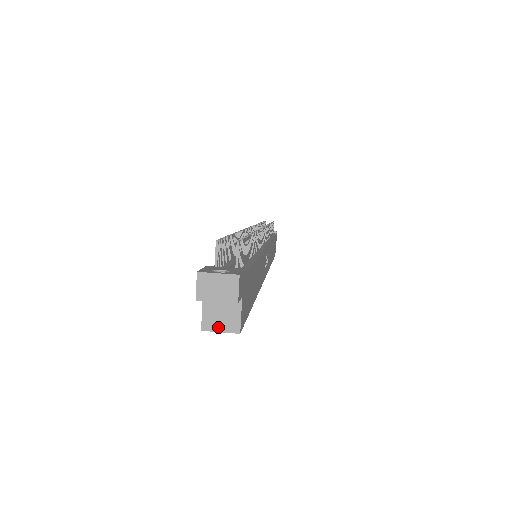
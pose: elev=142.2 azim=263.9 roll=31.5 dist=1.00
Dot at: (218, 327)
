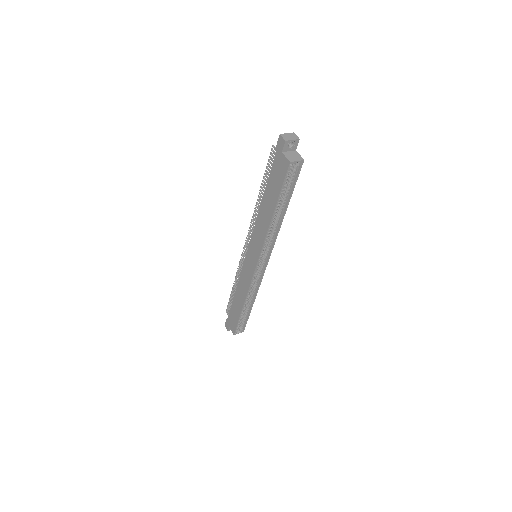
Dot at: (295, 160)
